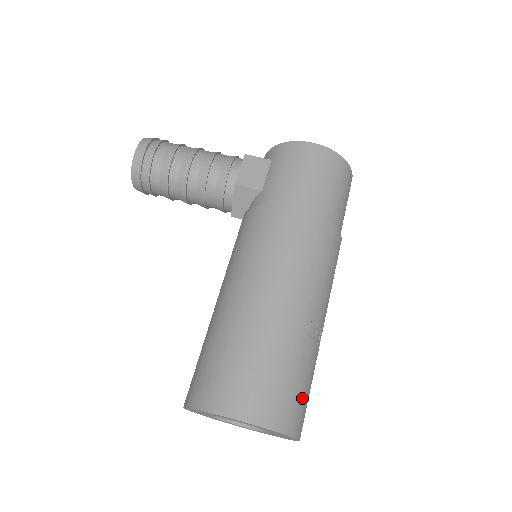
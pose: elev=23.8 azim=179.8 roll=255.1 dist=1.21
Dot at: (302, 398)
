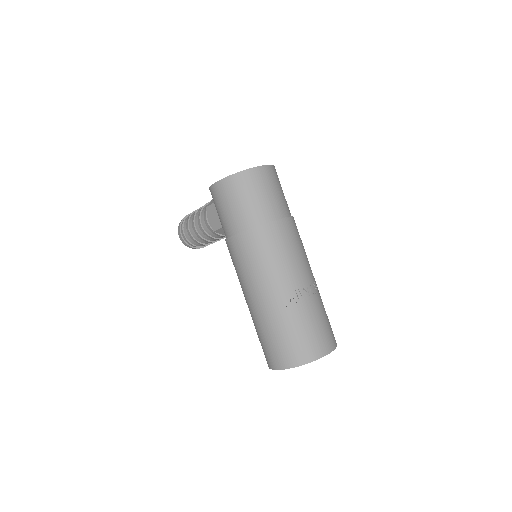
Dot at: (304, 340)
